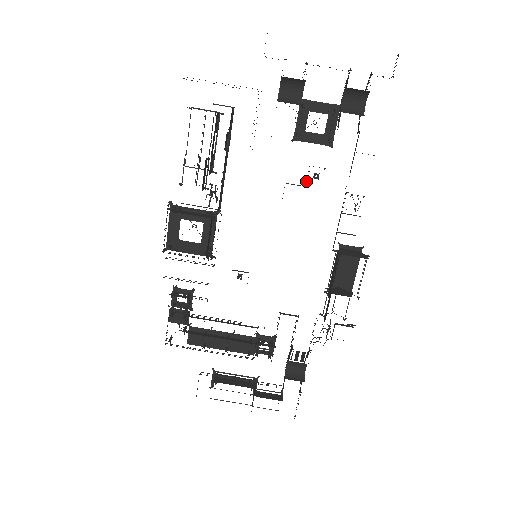
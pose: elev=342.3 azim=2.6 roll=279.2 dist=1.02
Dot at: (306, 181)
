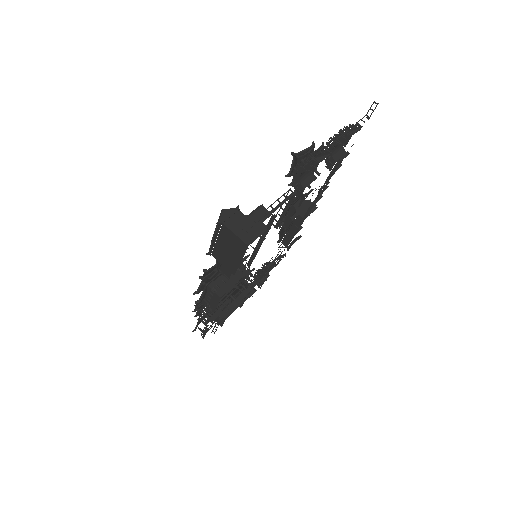
Dot at: (300, 205)
